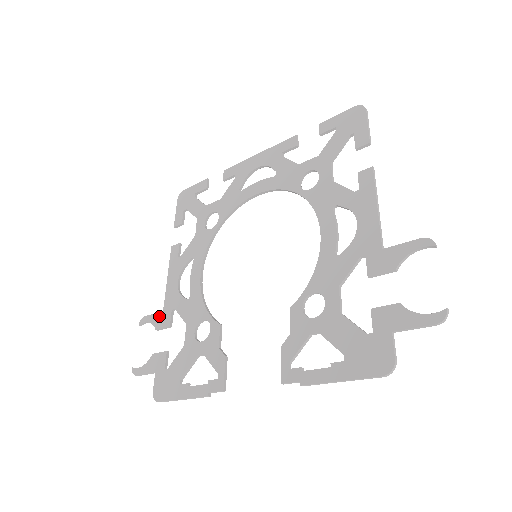
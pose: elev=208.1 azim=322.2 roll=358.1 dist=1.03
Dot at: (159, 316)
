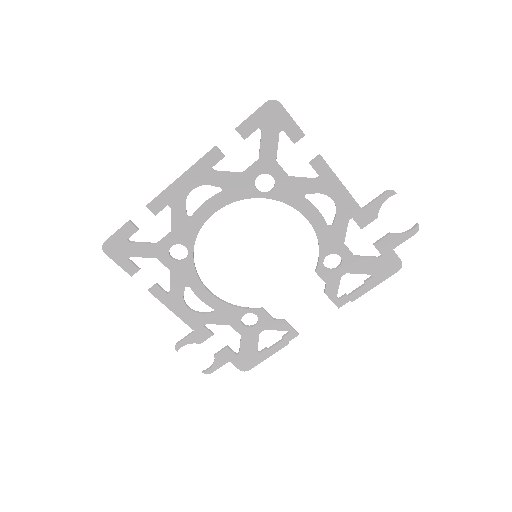
Dot at: (194, 336)
